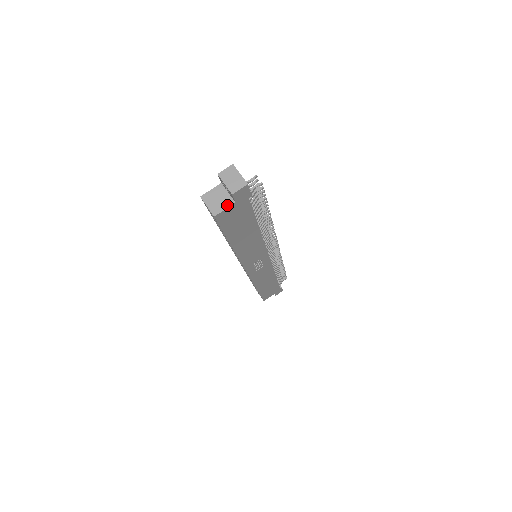
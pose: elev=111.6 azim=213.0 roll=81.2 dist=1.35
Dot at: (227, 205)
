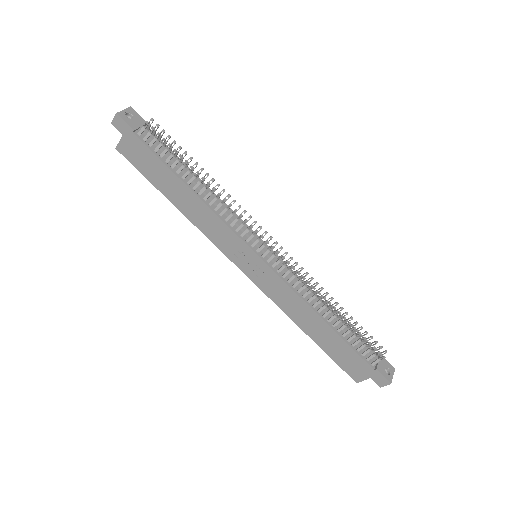
Dot at: (122, 139)
